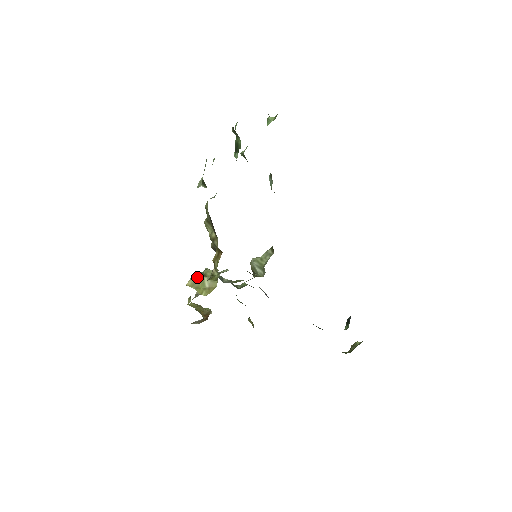
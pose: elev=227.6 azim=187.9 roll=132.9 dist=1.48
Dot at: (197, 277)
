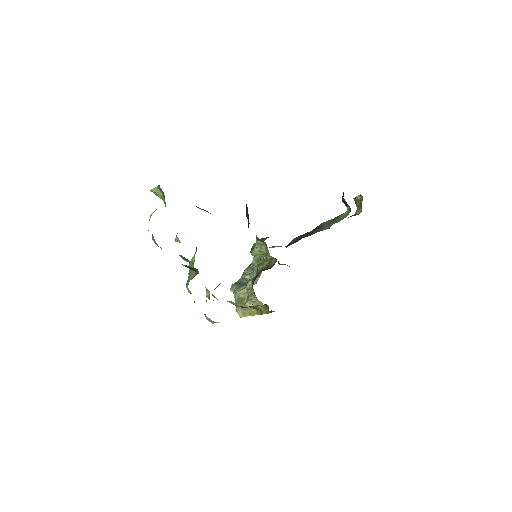
Dot at: (240, 308)
